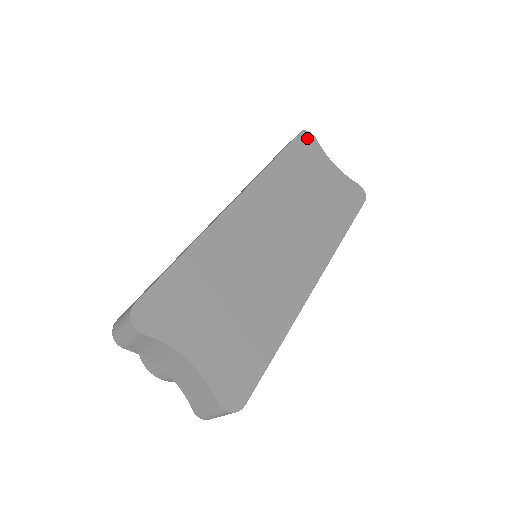
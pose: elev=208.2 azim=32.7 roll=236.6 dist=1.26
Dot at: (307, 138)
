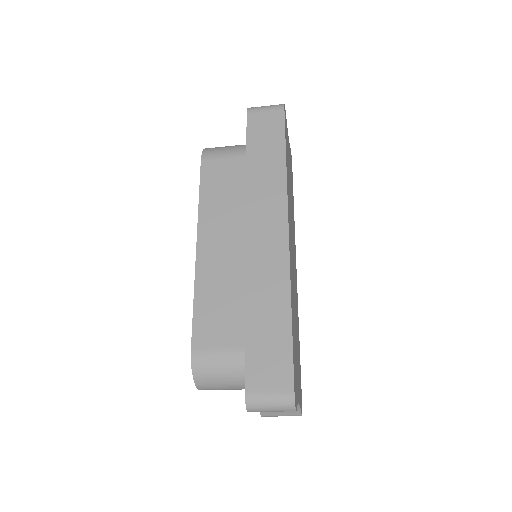
Dot at: (285, 115)
